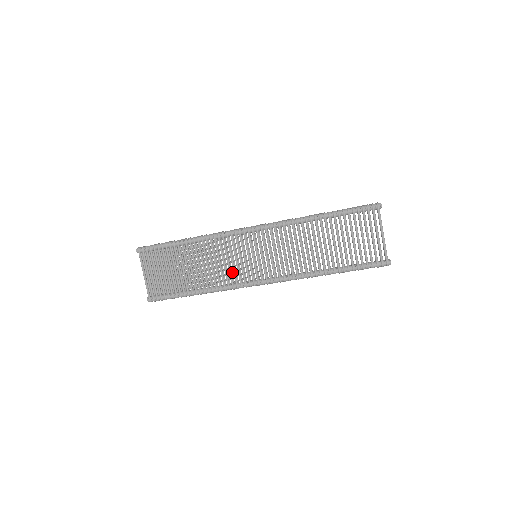
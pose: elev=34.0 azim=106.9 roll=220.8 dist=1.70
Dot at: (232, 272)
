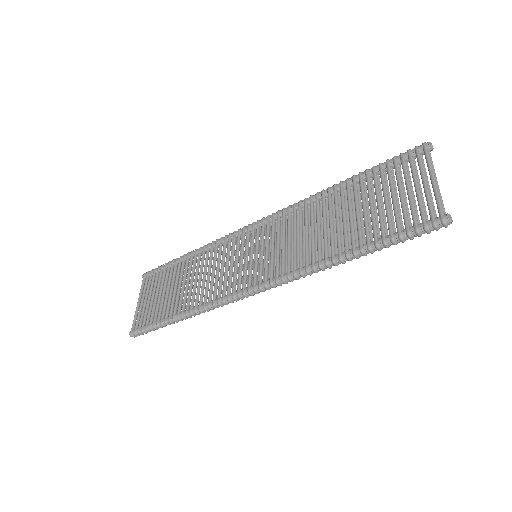
Dot at: occluded
